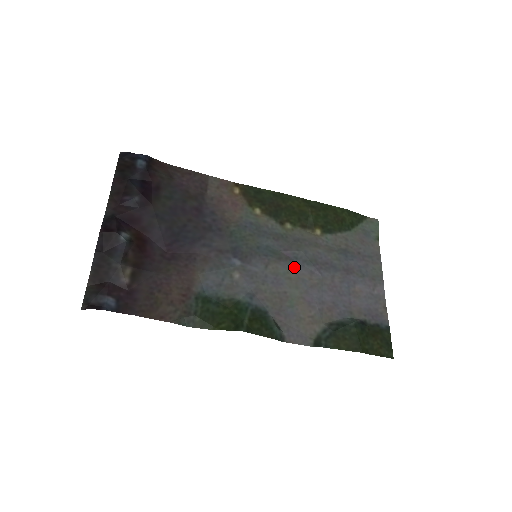
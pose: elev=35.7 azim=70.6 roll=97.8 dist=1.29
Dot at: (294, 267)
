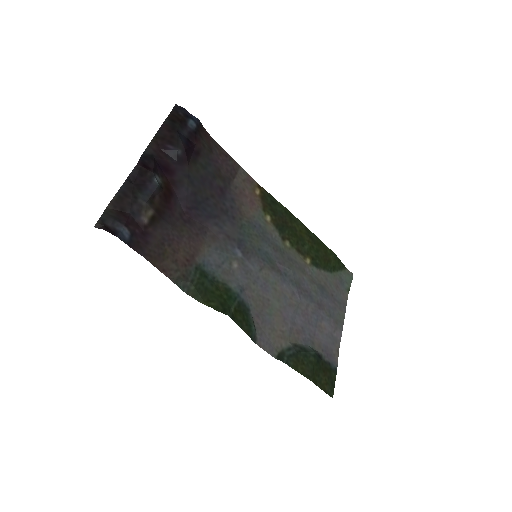
Dot at: (282, 281)
